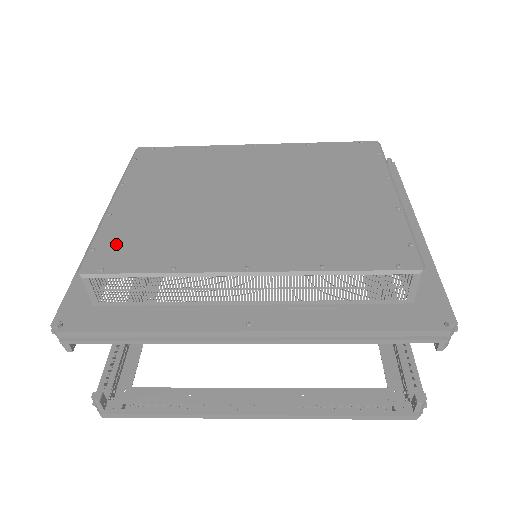
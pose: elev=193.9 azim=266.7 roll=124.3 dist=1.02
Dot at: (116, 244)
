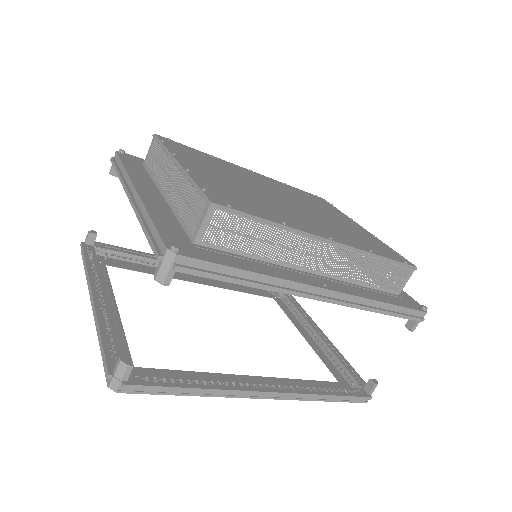
Dot at: (220, 193)
